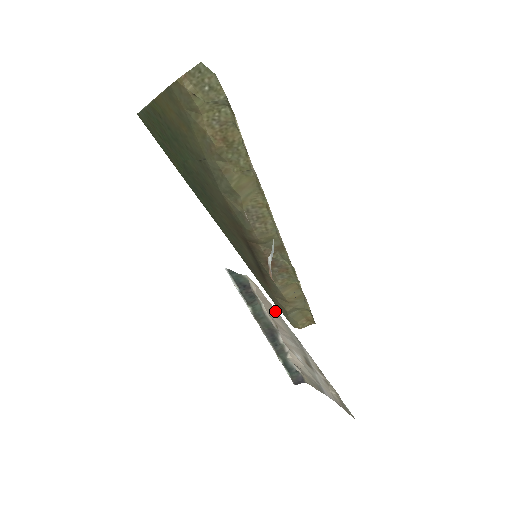
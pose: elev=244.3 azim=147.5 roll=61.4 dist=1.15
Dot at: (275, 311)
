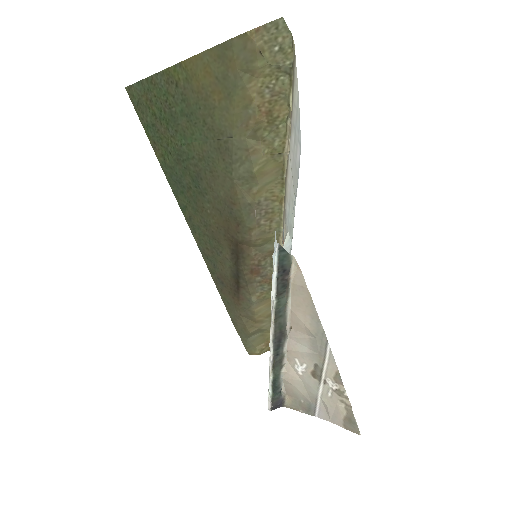
Dot at: (310, 303)
